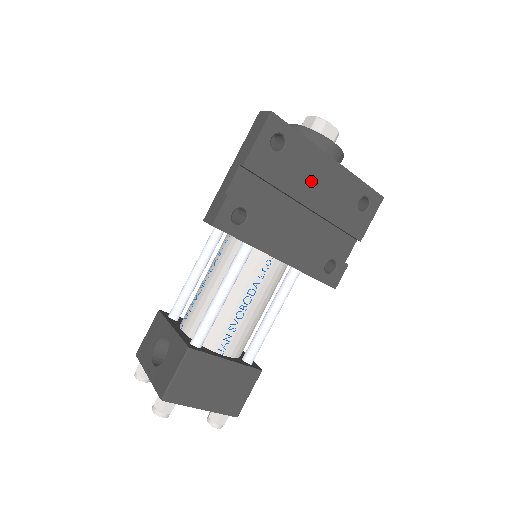
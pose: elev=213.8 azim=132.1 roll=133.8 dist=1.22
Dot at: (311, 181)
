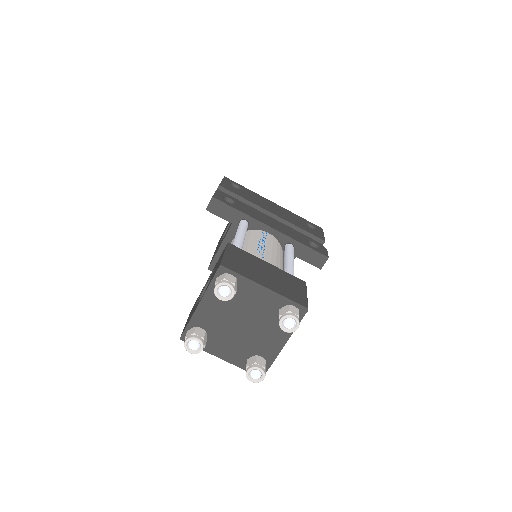
Dot at: (266, 205)
